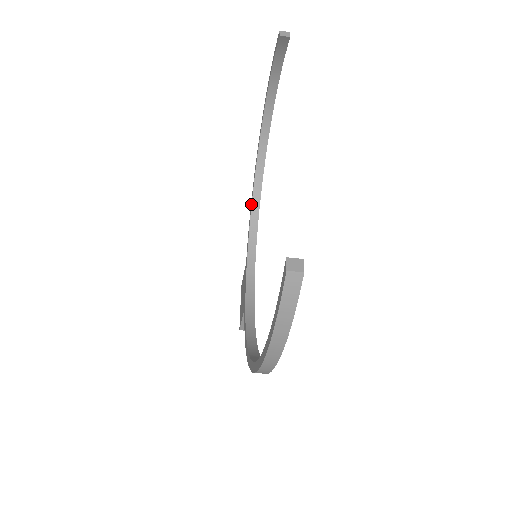
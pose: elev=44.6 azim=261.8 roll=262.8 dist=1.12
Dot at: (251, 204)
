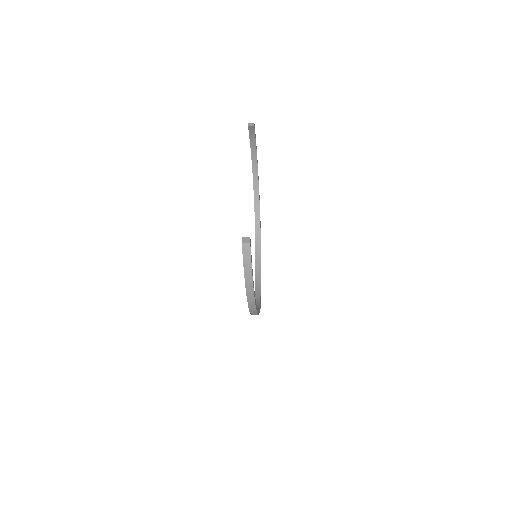
Dot at: (255, 227)
